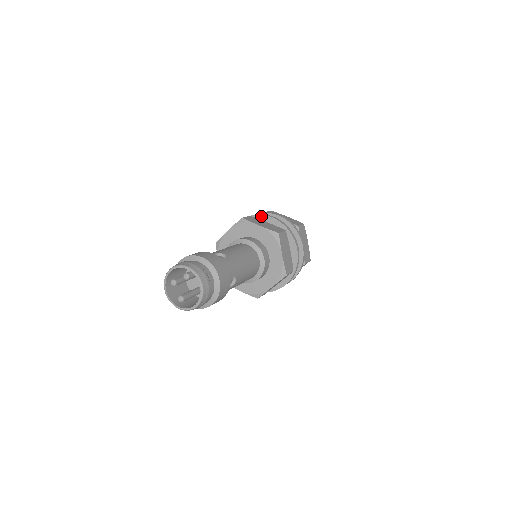
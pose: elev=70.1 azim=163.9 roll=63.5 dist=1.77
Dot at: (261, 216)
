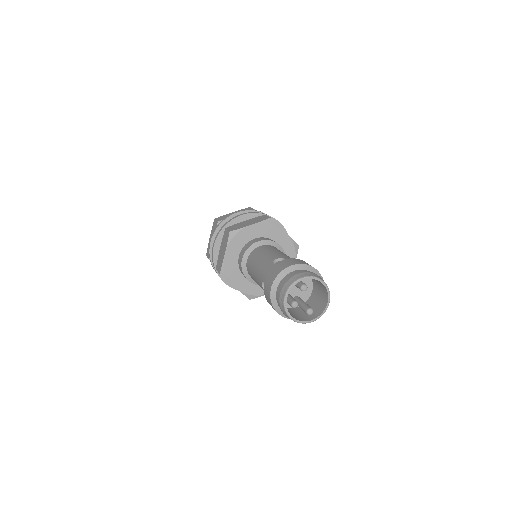
Dot at: (232, 222)
